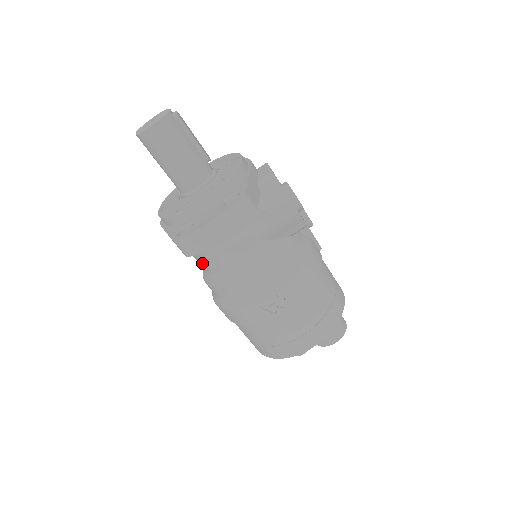
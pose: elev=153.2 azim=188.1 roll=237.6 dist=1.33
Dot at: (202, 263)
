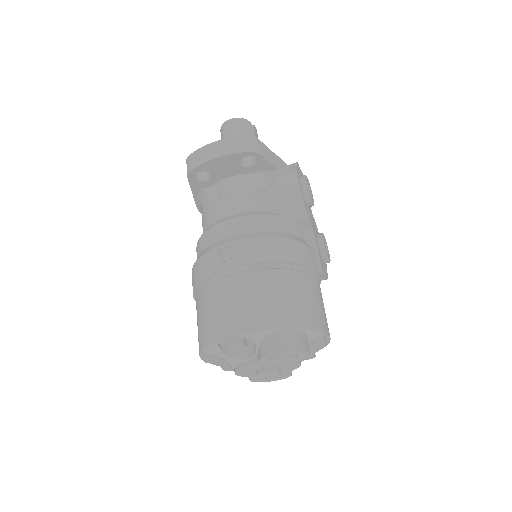
Dot at: (203, 222)
